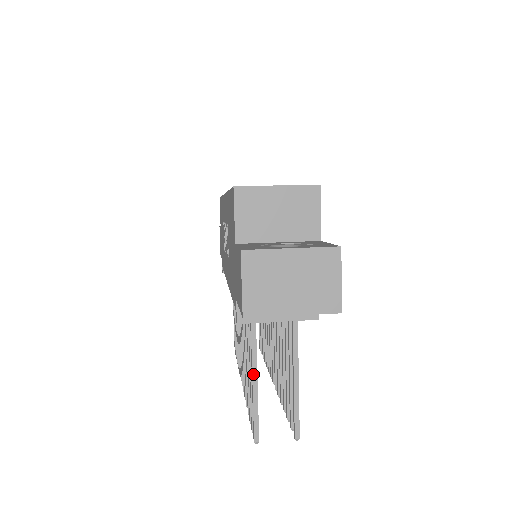
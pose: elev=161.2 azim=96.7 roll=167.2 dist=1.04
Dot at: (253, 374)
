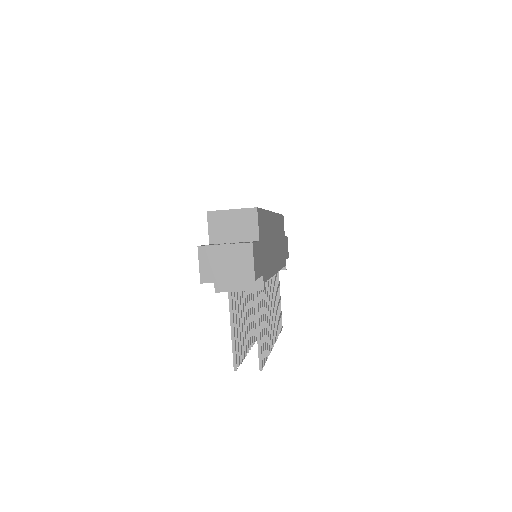
Dot at: (231, 326)
